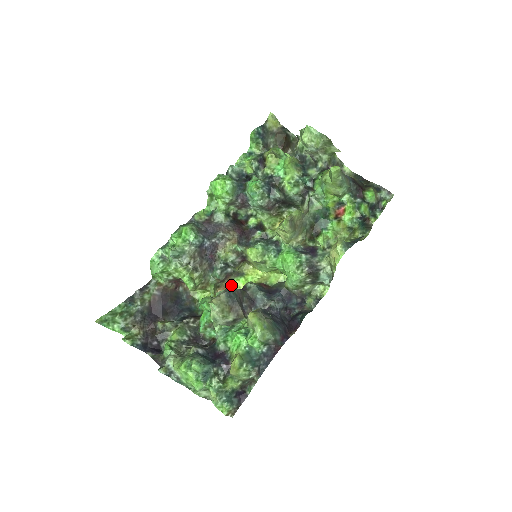
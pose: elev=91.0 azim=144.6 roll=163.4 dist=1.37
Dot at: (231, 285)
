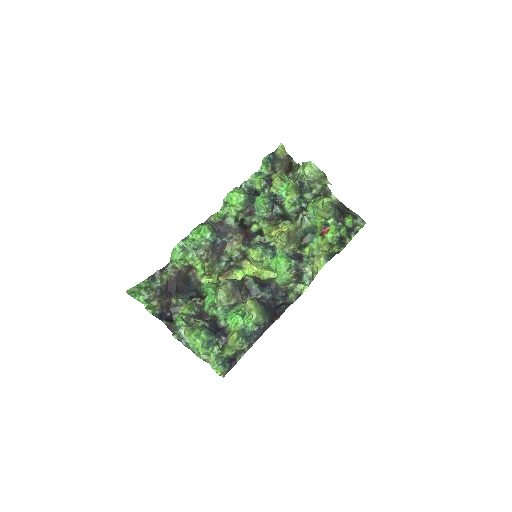
Dot at: (231, 275)
